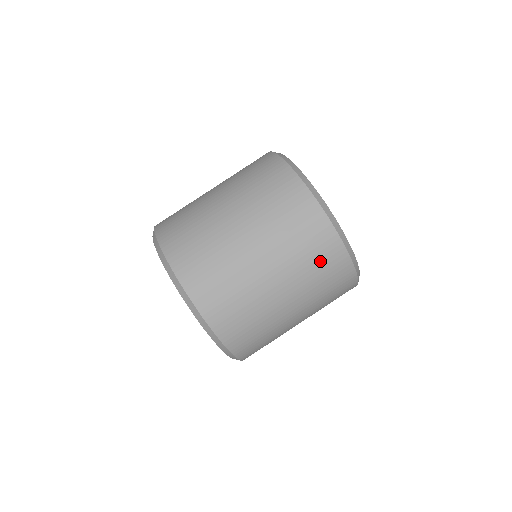
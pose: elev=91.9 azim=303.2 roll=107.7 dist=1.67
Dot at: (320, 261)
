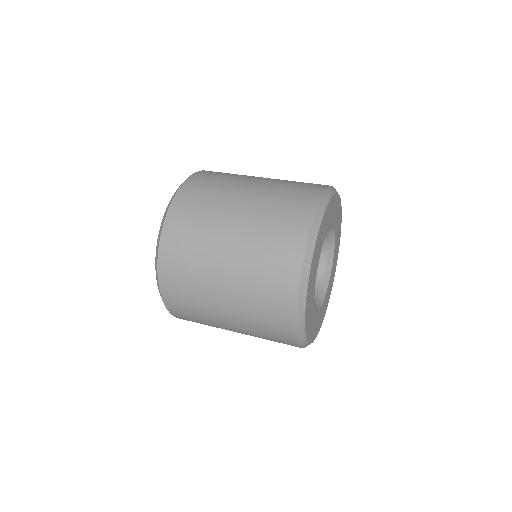
Dot at: occluded
